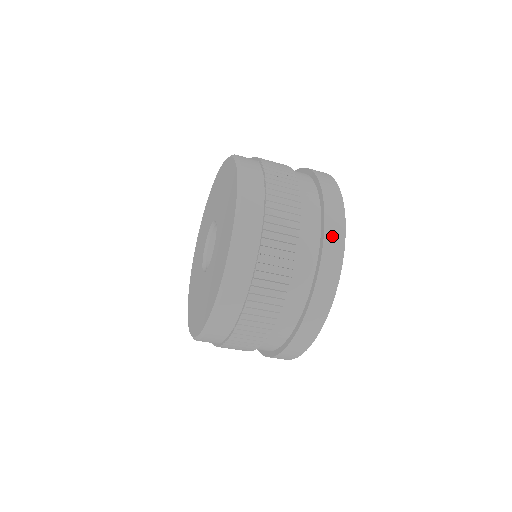
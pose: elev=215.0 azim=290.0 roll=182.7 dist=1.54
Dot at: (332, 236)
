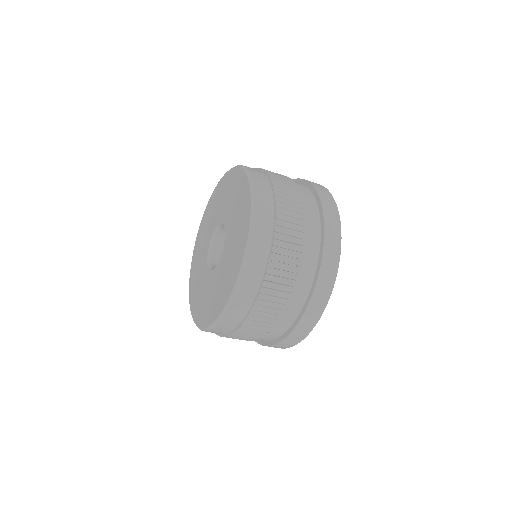
Dot at: (329, 214)
